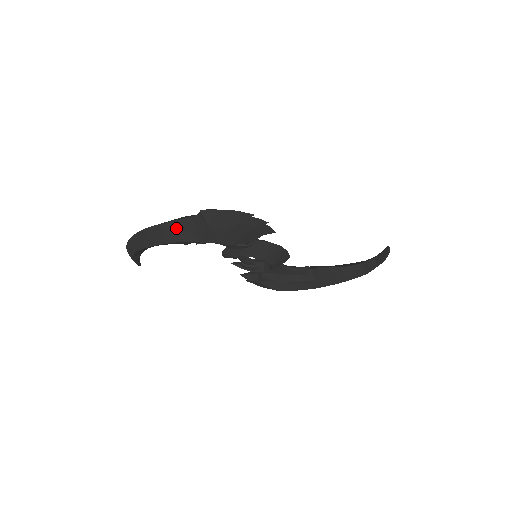
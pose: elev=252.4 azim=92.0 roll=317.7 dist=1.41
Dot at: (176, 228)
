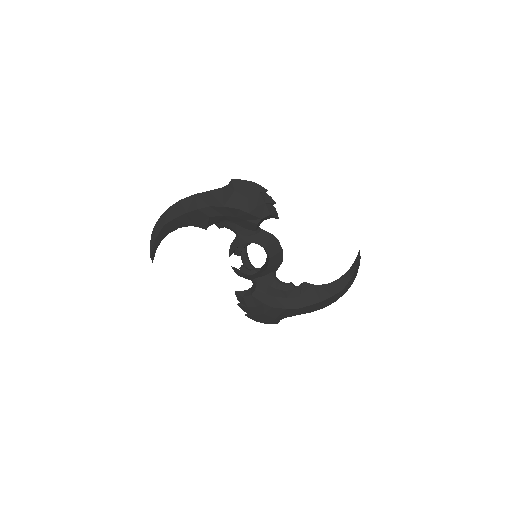
Dot at: (208, 196)
